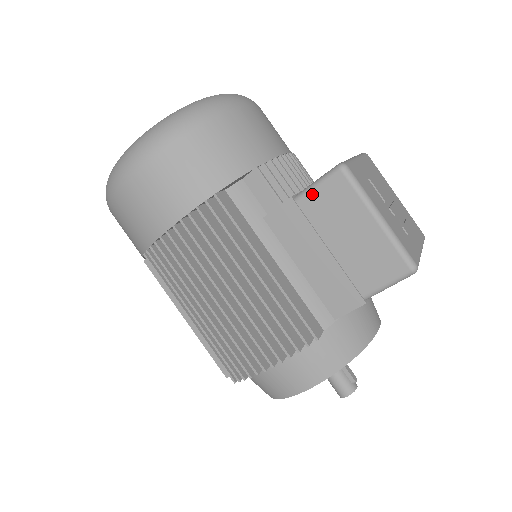
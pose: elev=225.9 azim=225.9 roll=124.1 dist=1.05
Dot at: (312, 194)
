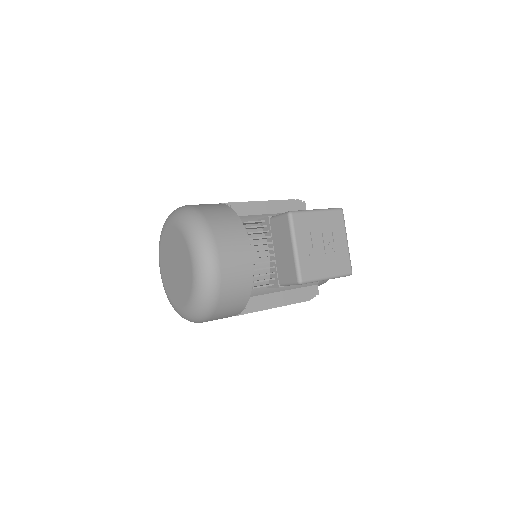
Dot at: (289, 285)
